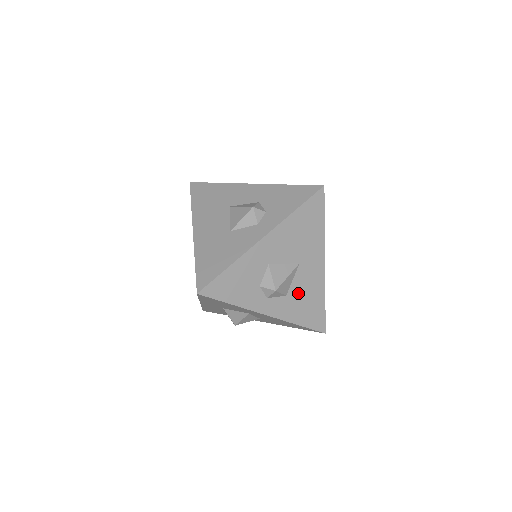
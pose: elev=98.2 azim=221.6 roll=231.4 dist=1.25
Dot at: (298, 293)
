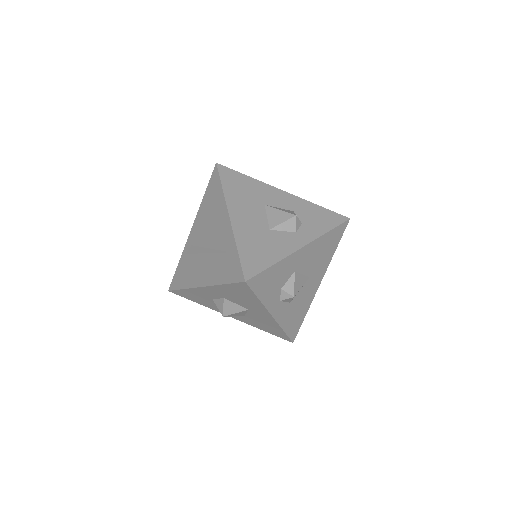
Dot at: (297, 303)
